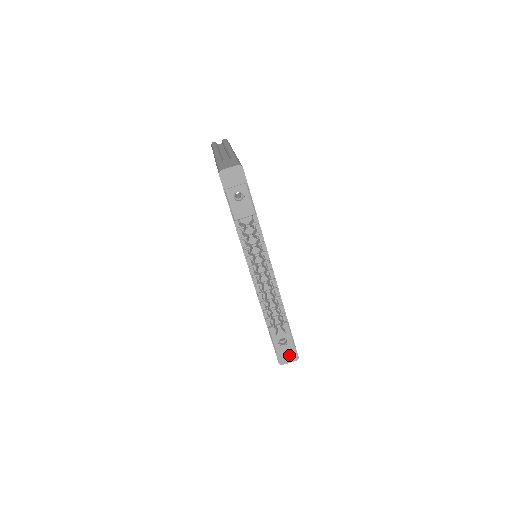
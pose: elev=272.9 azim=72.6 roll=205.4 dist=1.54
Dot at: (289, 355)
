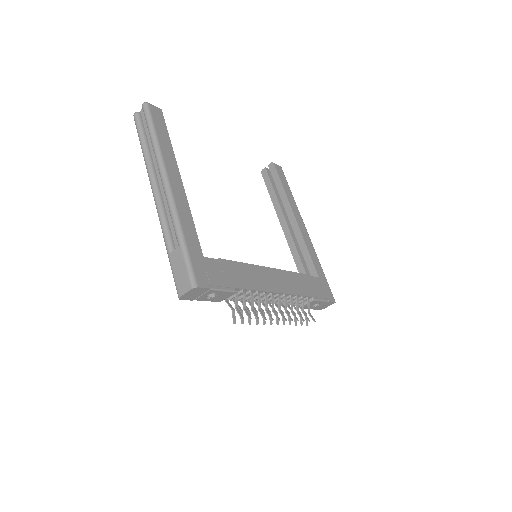
Dot at: (326, 305)
